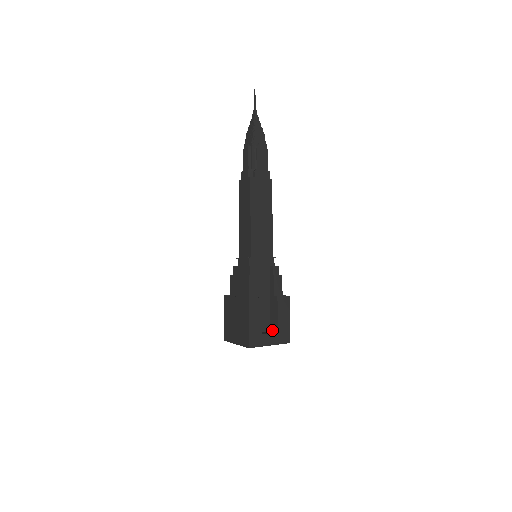
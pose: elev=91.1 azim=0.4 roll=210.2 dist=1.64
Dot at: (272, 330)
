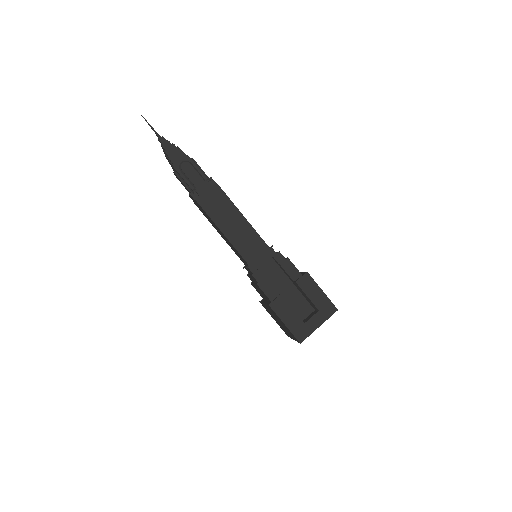
Dot at: (315, 309)
